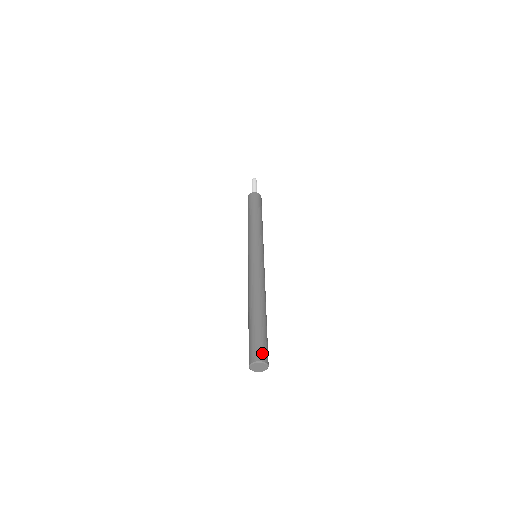
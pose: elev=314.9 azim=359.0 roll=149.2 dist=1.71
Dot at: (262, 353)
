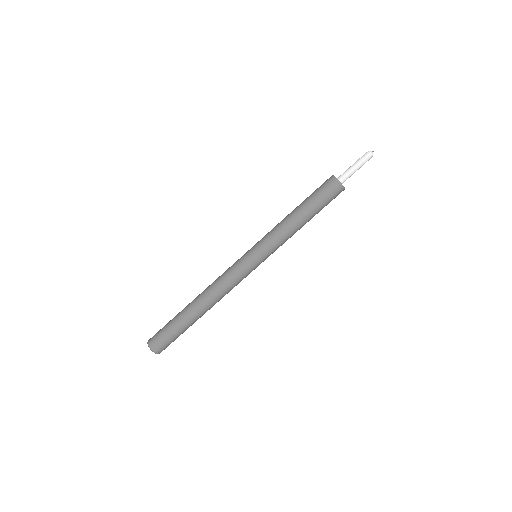
Dot at: (164, 349)
